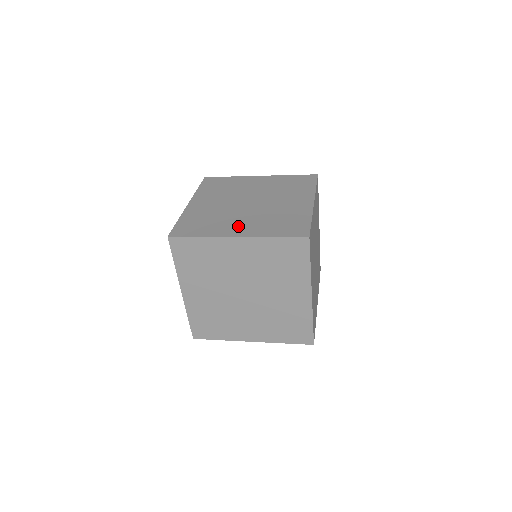
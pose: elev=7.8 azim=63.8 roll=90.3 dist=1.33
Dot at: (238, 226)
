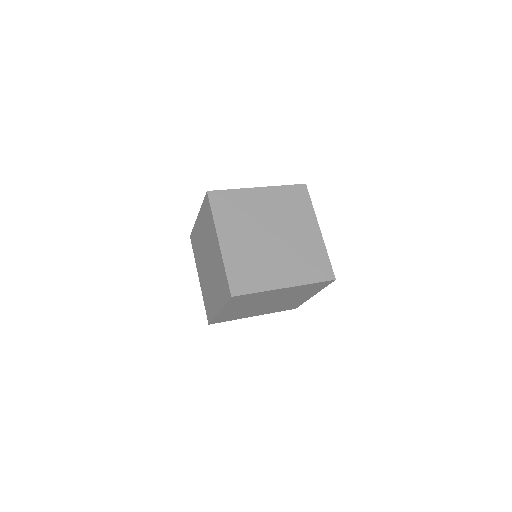
Dot at: occluded
